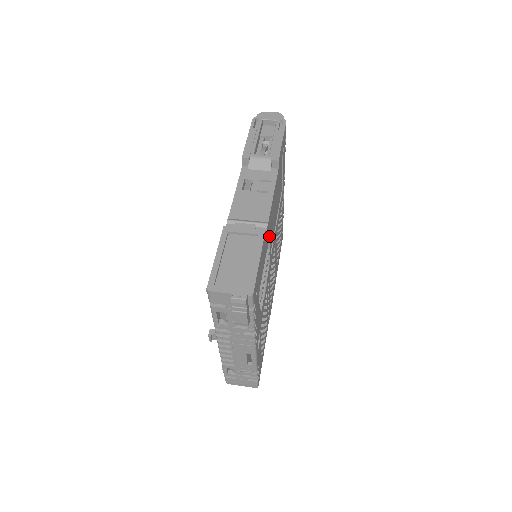
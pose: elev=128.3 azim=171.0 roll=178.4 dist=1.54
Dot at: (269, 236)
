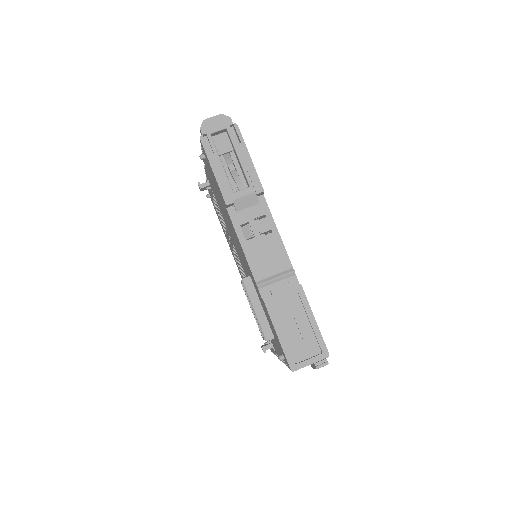
Dot at: occluded
